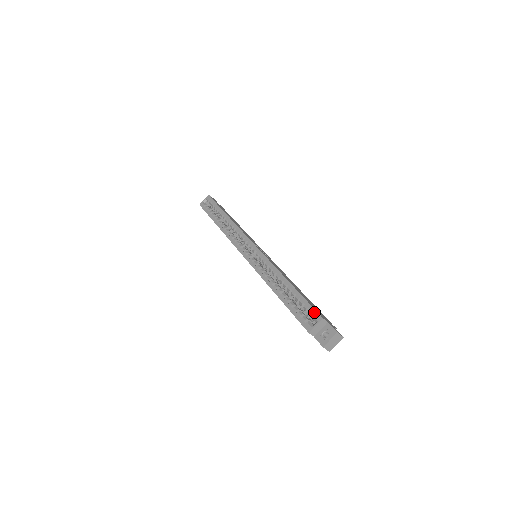
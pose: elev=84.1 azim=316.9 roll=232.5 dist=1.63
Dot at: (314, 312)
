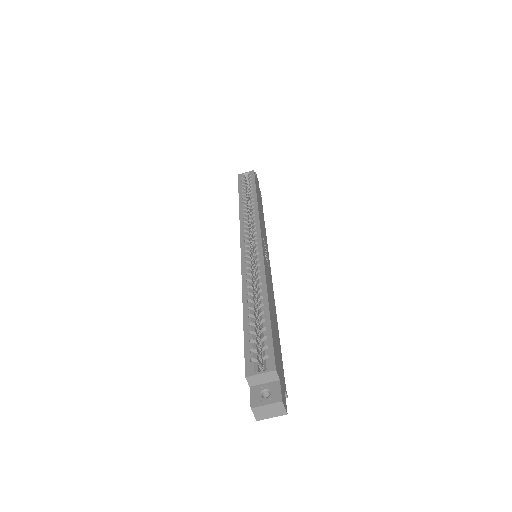
Dot at: (271, 355)
